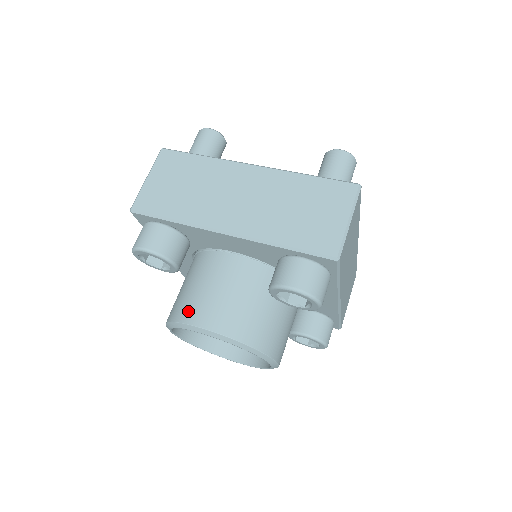
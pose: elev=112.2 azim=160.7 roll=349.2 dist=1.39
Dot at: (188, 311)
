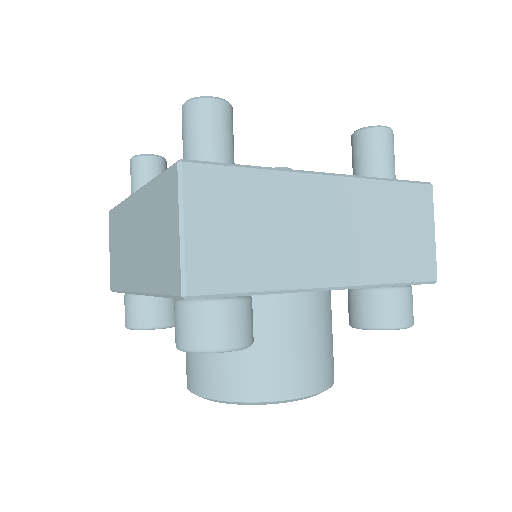
Dot at: occluded
